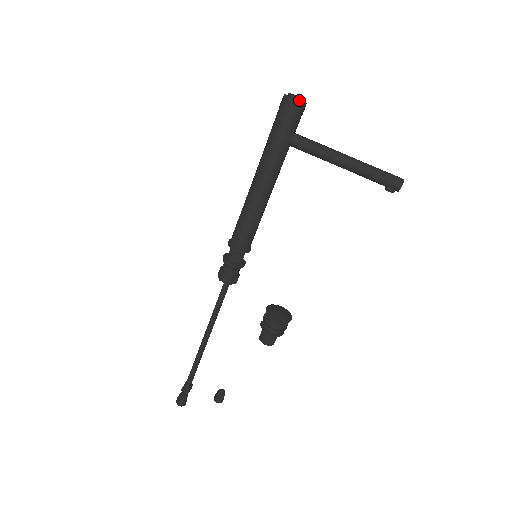
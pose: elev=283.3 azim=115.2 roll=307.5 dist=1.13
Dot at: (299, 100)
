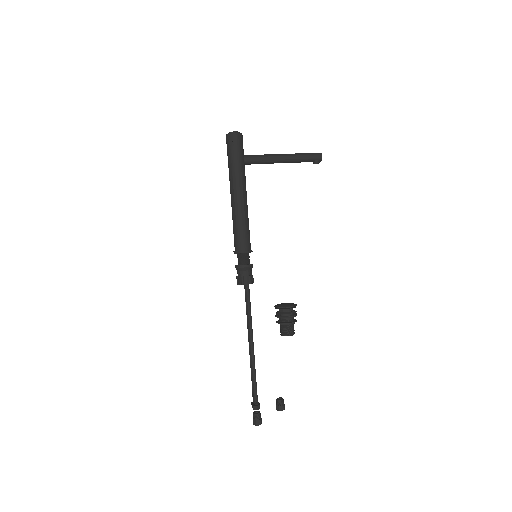
Dot at: (238, 133)
